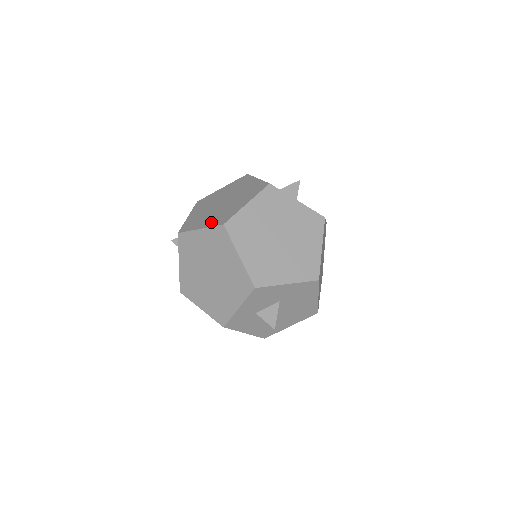
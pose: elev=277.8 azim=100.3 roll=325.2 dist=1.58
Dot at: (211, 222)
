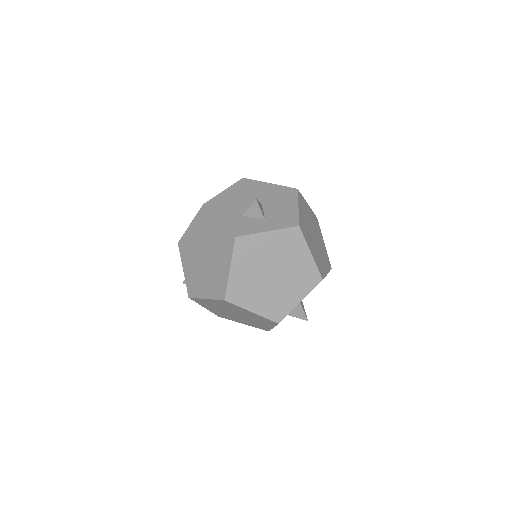
Dot at: (211, 292)
